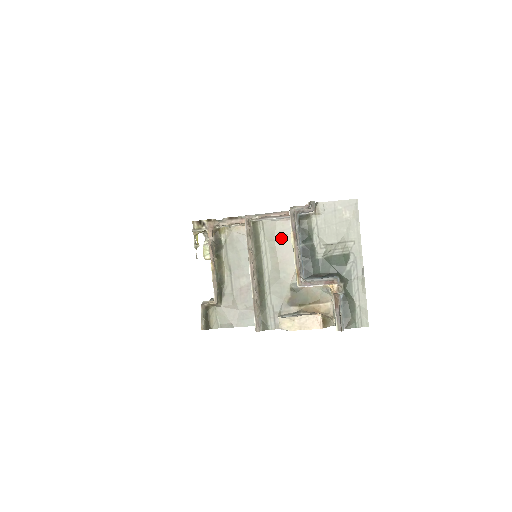
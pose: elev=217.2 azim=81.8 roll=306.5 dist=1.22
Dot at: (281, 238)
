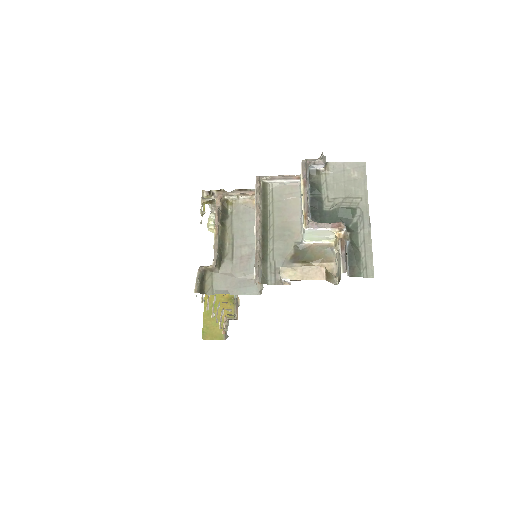
Dot at: (289, 200)
